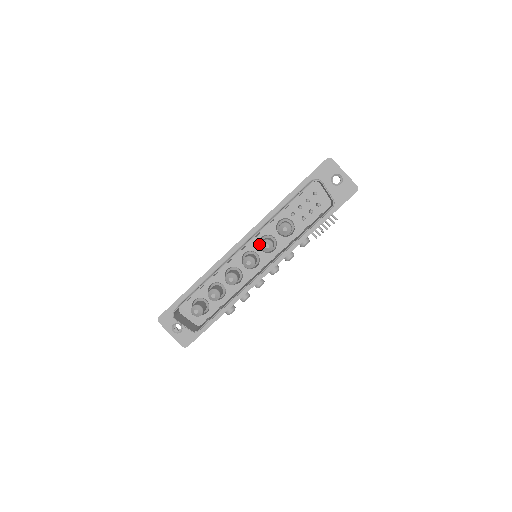
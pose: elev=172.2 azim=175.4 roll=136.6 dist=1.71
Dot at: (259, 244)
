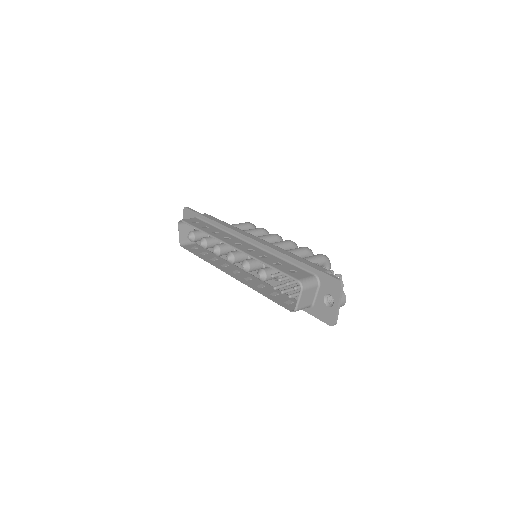
Dot at: occluded
